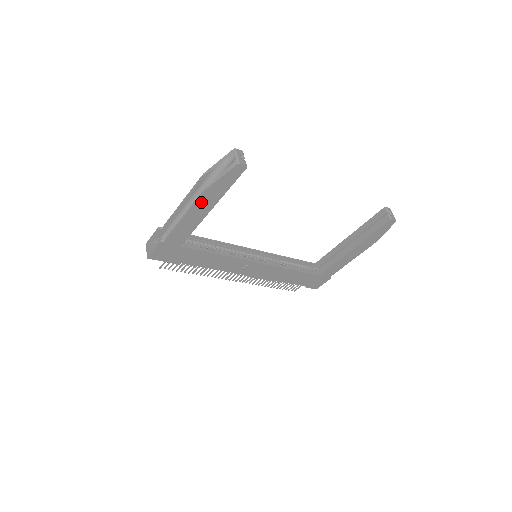
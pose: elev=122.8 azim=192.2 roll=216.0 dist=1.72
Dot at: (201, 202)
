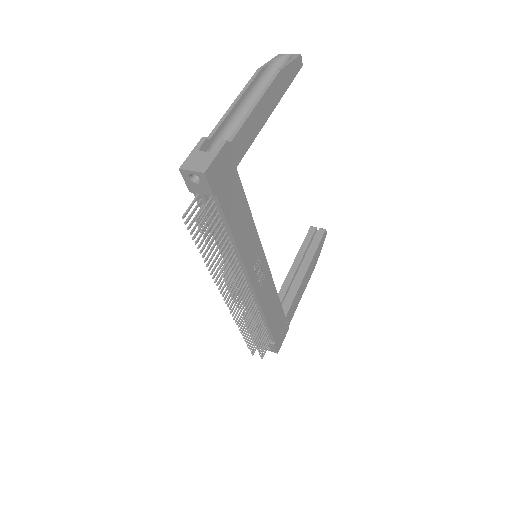
Dot at: (272, 90)
